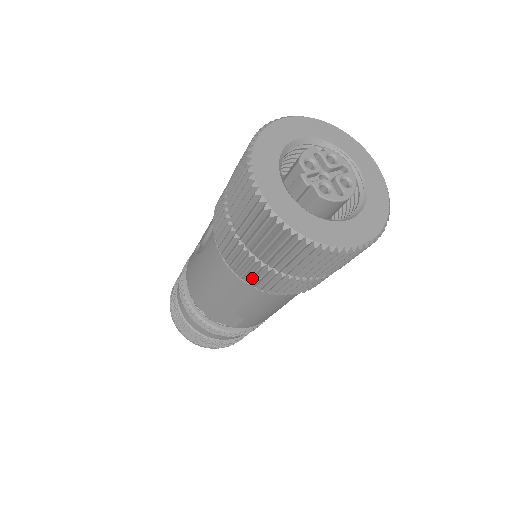
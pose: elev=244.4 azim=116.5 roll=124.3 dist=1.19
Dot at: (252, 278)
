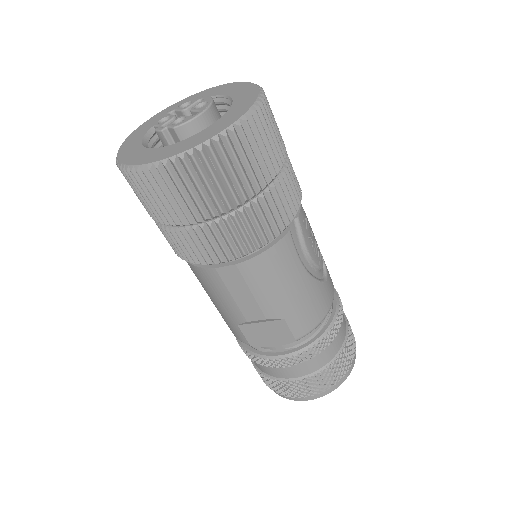
Dot at: (211, 253)
